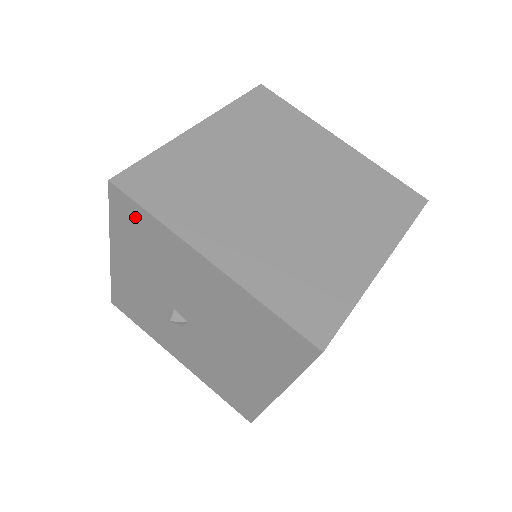
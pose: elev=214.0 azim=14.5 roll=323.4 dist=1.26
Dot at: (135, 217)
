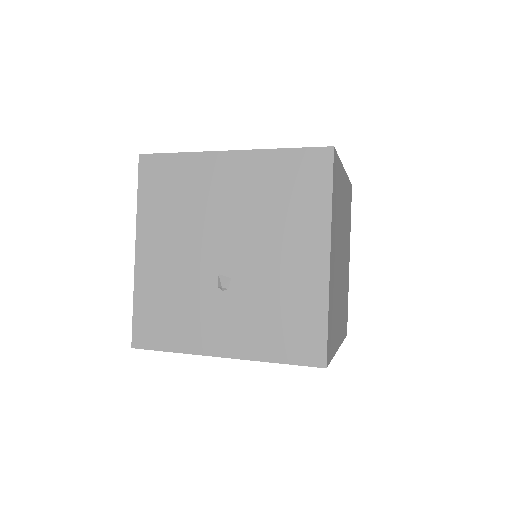
Dot at: occluded
